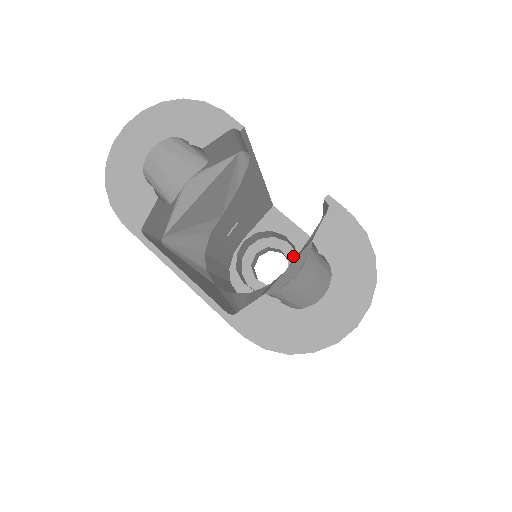
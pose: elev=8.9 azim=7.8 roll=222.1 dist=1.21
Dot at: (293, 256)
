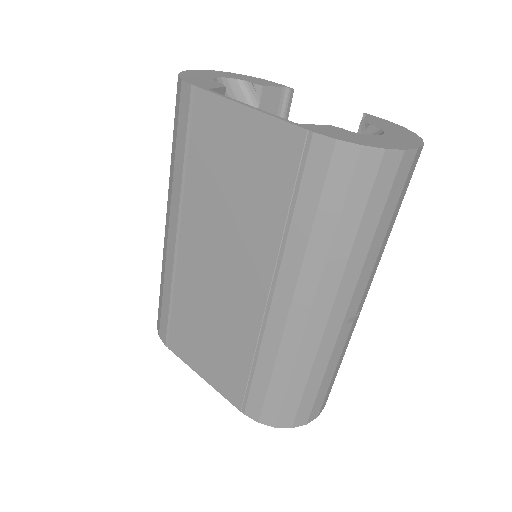
Dot at: occluded
